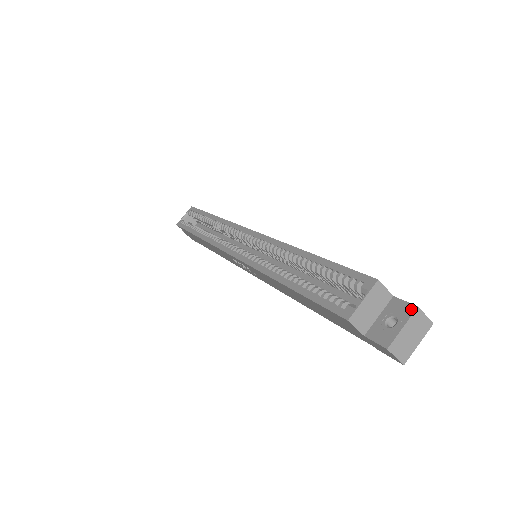
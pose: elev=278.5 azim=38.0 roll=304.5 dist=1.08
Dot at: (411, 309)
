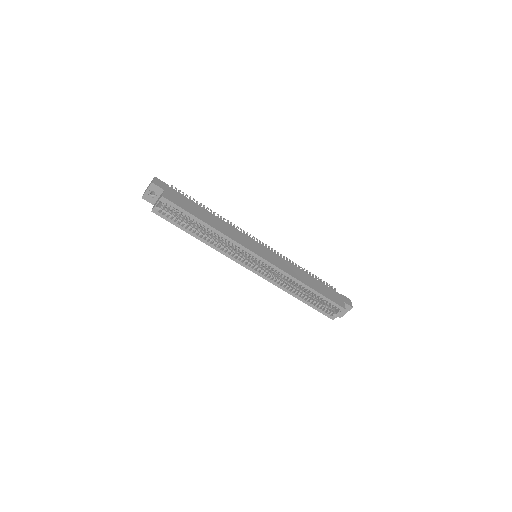
Dot at: (350, 308)
